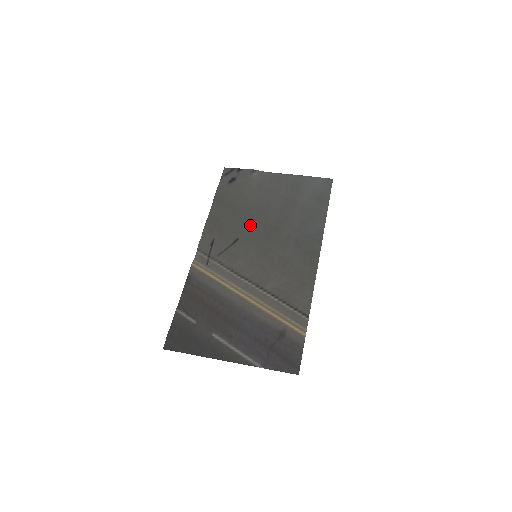
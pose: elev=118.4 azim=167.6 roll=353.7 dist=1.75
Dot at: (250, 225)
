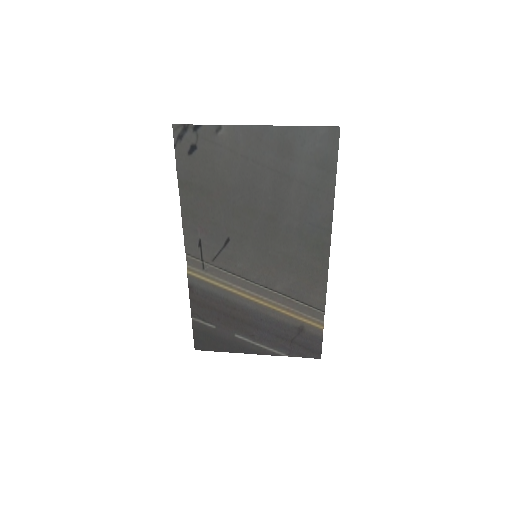
Dot at: (238, 217)
